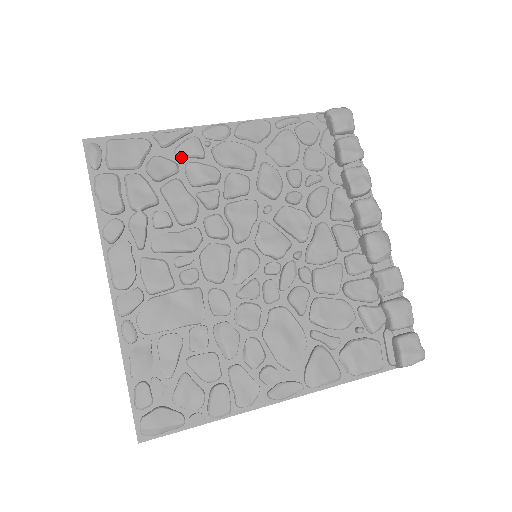
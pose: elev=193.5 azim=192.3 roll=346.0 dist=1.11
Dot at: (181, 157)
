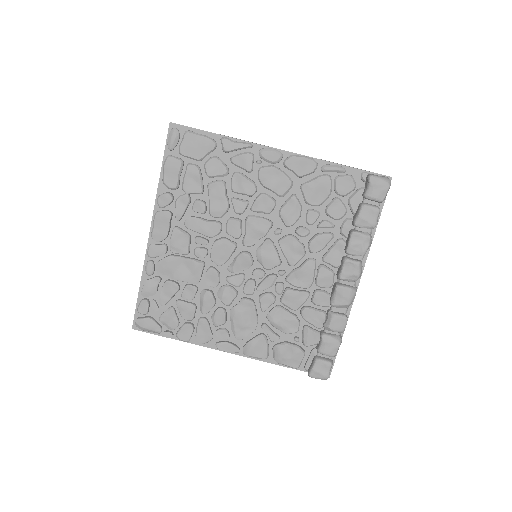
Dot at: (234, 165)
